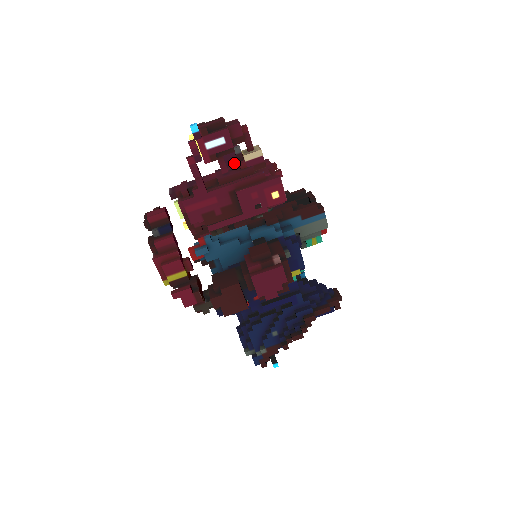
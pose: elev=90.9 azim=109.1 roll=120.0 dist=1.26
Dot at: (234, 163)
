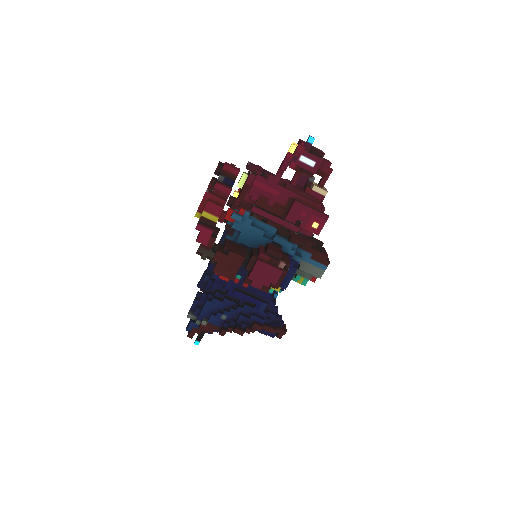
Dot at: occluded
